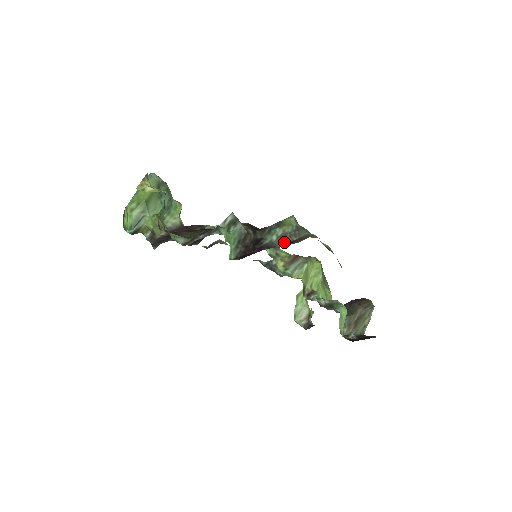
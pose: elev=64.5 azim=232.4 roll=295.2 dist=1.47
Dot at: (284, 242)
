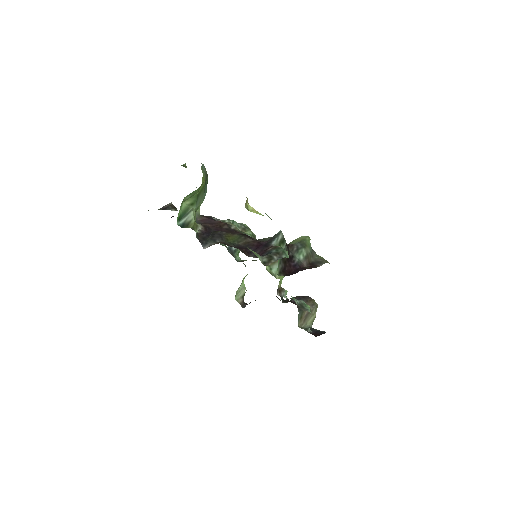
Dot at: (308, 262)
